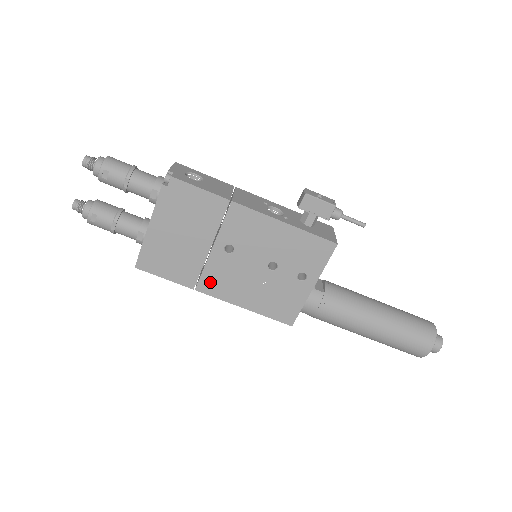
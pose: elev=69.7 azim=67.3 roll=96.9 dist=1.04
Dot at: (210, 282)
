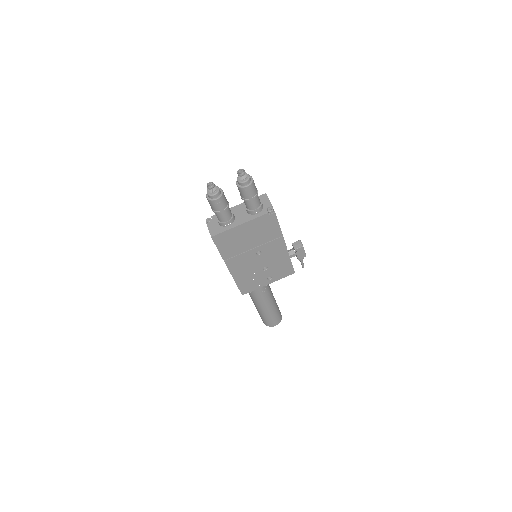
Dot at: (234, 261)
